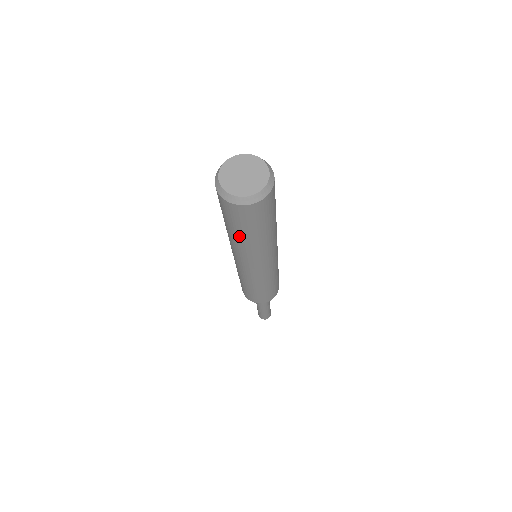
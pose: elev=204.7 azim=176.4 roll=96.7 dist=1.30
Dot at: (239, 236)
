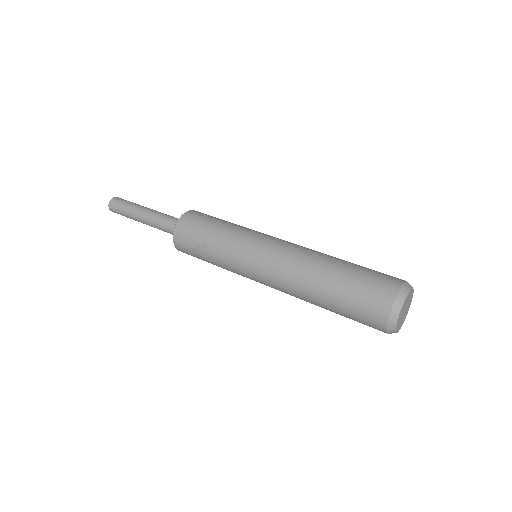
Dot at: occluded
